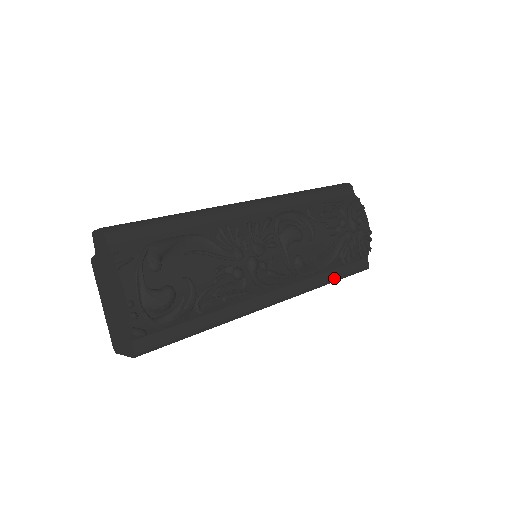
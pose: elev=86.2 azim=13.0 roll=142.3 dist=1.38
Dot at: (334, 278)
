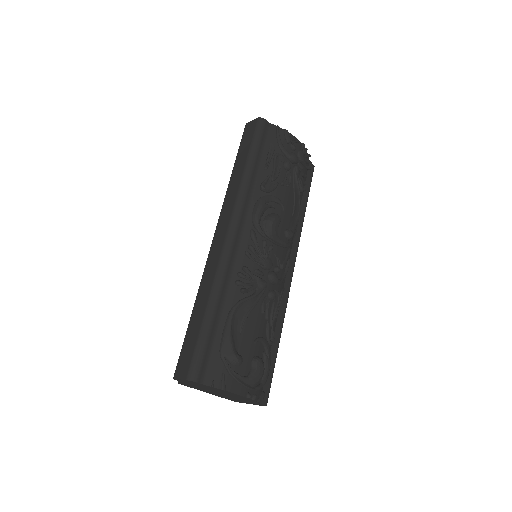
Dot at: (305, 207)
